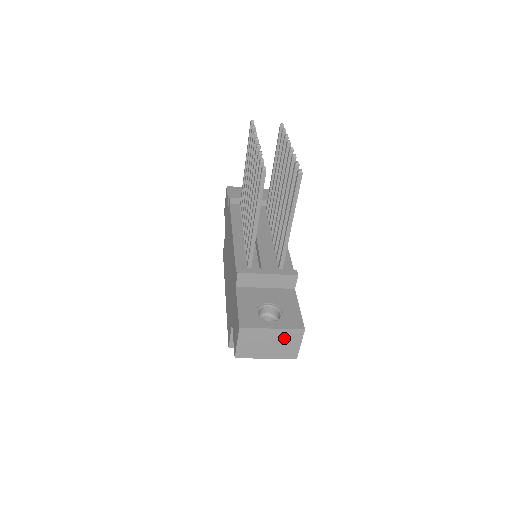
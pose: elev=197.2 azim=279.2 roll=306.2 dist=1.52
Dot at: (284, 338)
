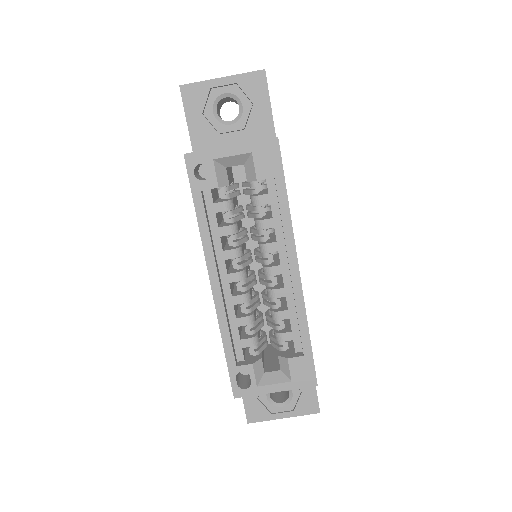
Dot at: occluded
